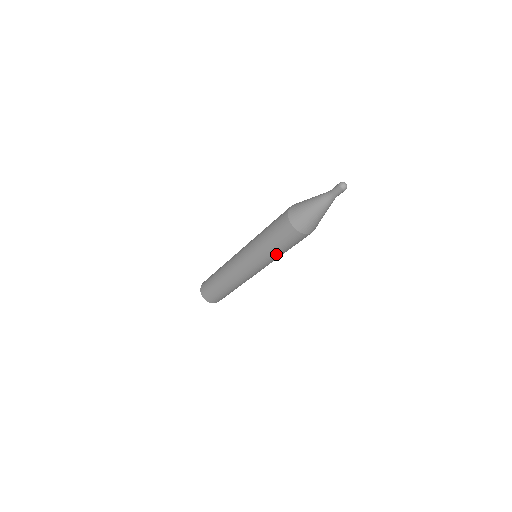
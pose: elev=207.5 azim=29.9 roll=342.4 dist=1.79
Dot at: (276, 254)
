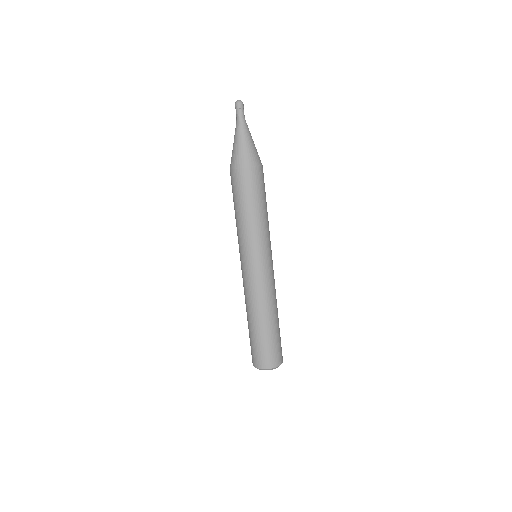
Dot at: (246, 219)
